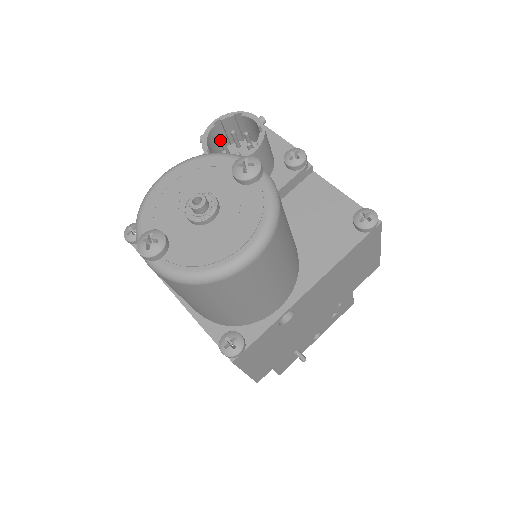
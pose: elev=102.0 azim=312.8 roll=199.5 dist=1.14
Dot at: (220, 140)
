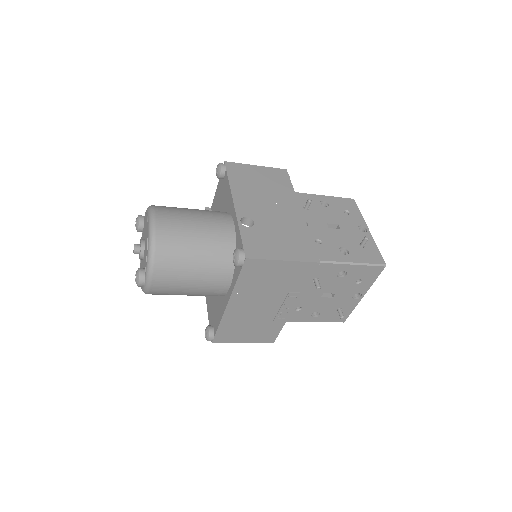
Dot at: occluded
